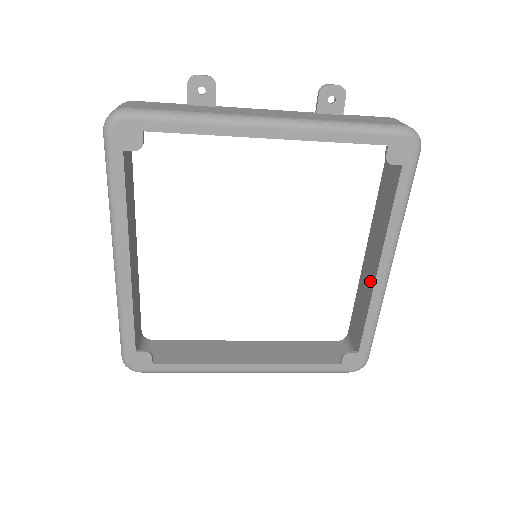
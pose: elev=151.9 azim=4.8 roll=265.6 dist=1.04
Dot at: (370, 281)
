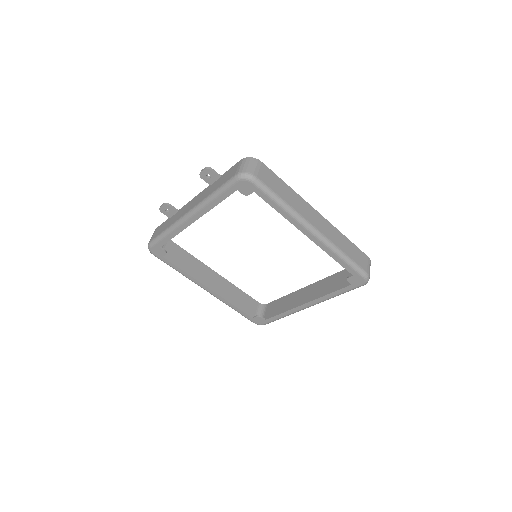
Dot at: occluded
